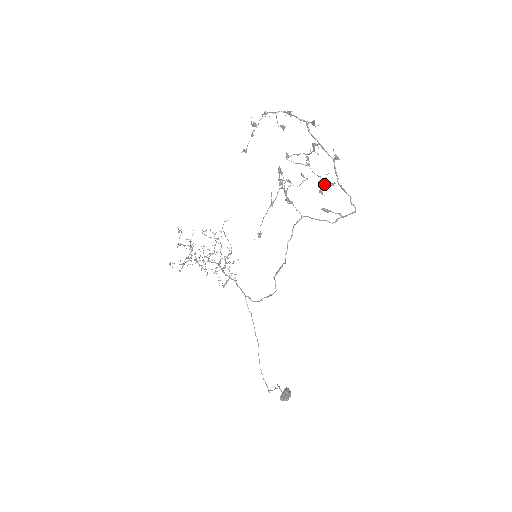
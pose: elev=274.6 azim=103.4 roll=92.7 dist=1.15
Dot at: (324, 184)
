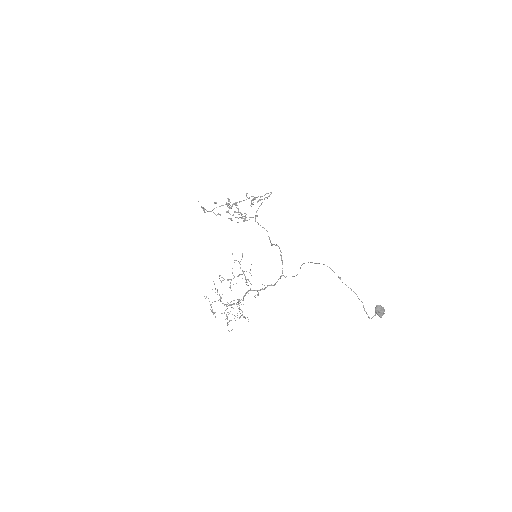
Dot at: (251, 202)
